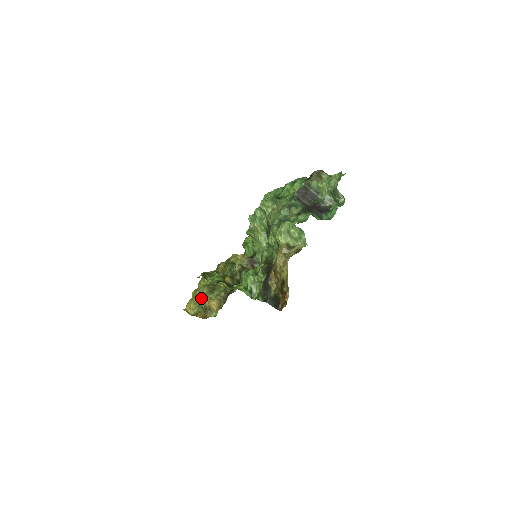
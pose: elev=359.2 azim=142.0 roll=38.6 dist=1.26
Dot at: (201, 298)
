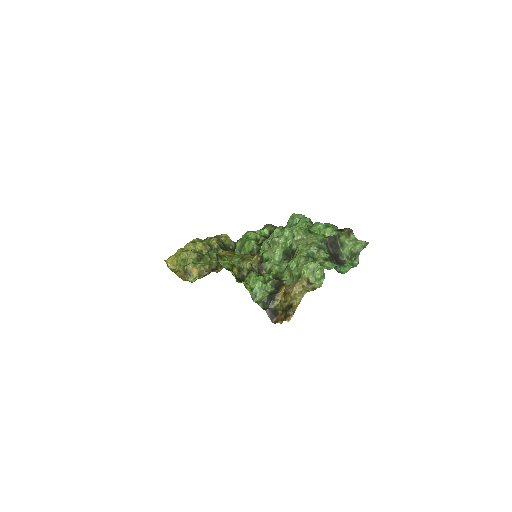
Dot at: (185, 259)
